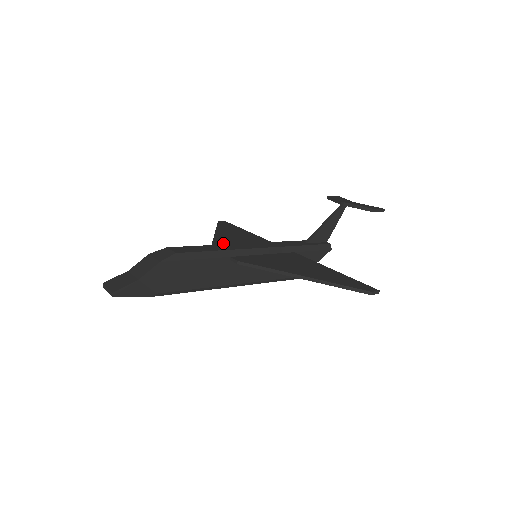
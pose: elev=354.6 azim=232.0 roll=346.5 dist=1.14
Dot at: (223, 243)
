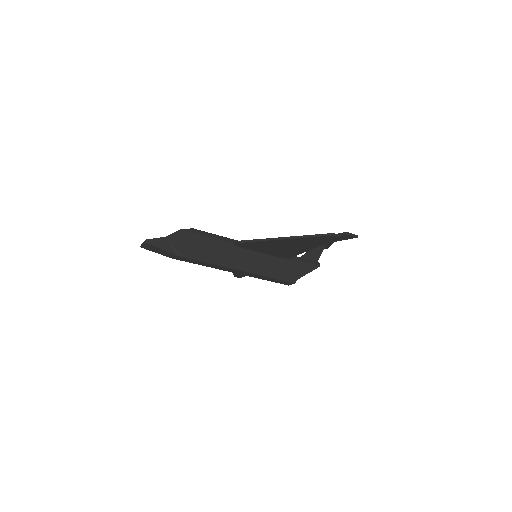
Dot at: occluded
